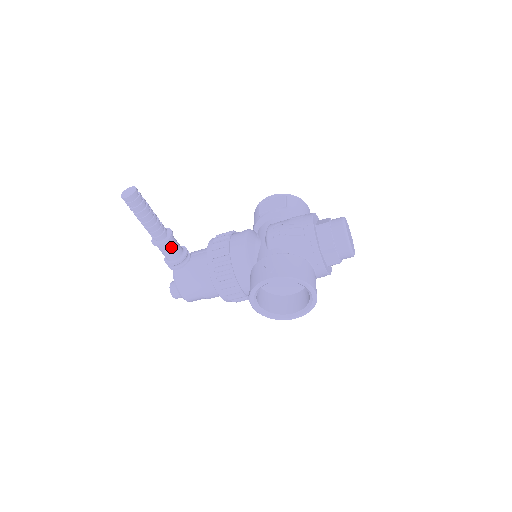
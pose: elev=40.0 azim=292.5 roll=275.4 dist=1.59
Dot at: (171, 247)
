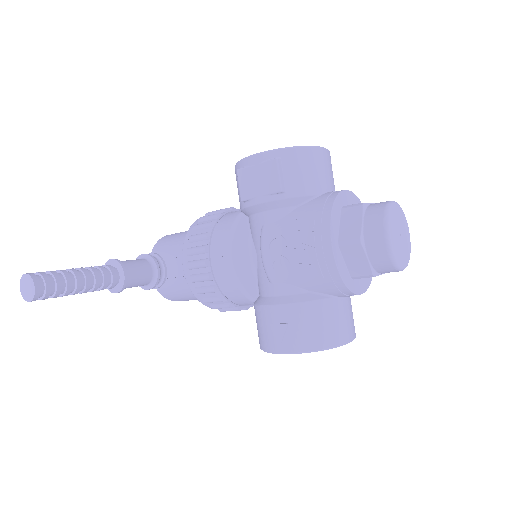
Dot at: (133, 284)
